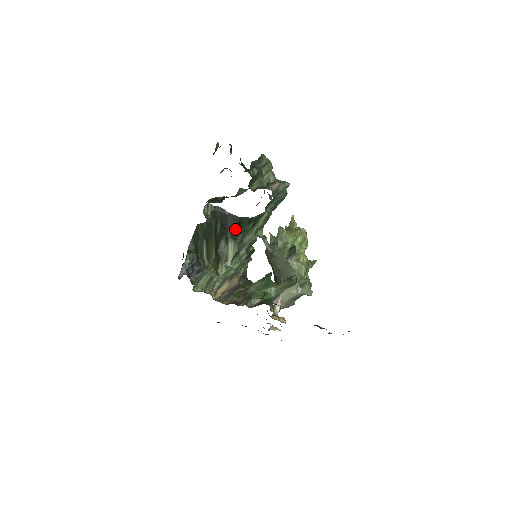
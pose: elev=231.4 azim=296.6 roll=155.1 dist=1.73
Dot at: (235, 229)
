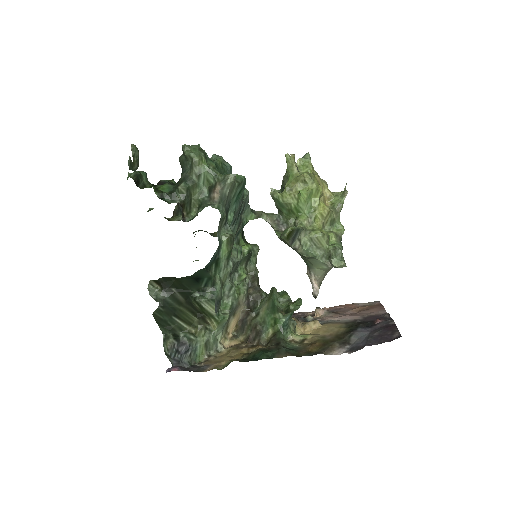
Dot at: (198, 285)
